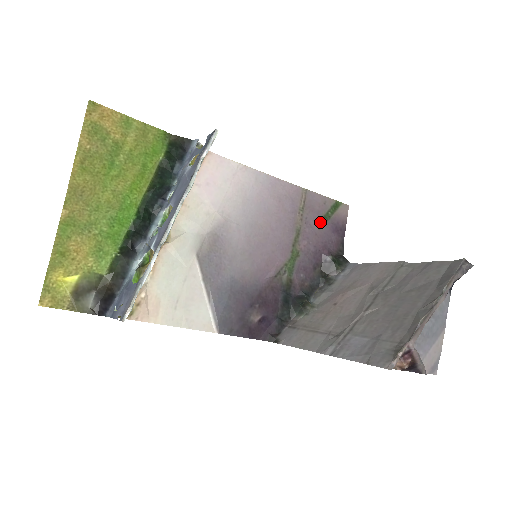
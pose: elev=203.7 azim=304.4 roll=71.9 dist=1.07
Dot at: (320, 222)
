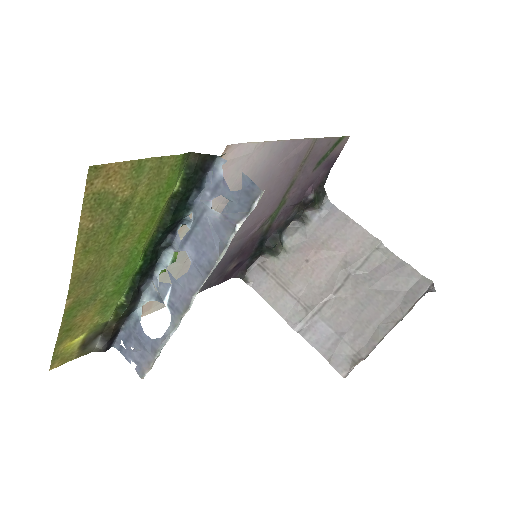
Dot at: (316, 165)
